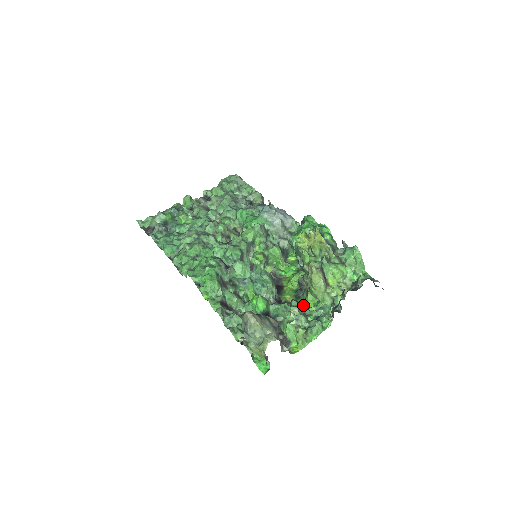
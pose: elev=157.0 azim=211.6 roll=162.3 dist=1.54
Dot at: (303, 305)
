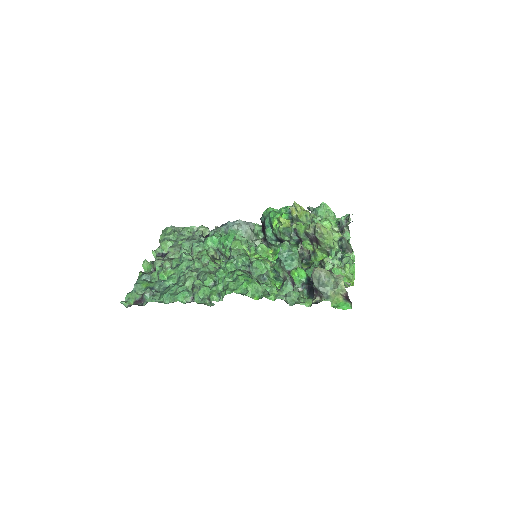
Dot at: occluded
